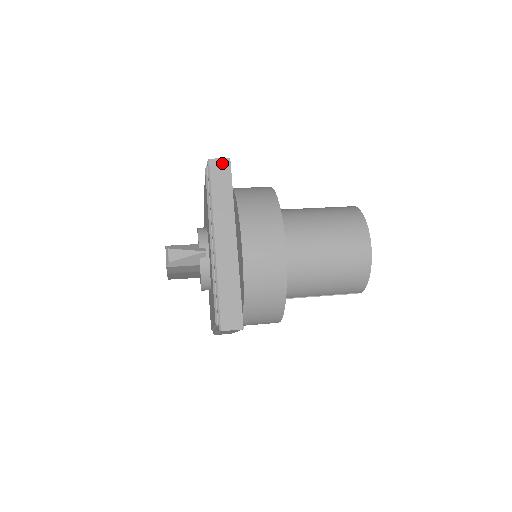
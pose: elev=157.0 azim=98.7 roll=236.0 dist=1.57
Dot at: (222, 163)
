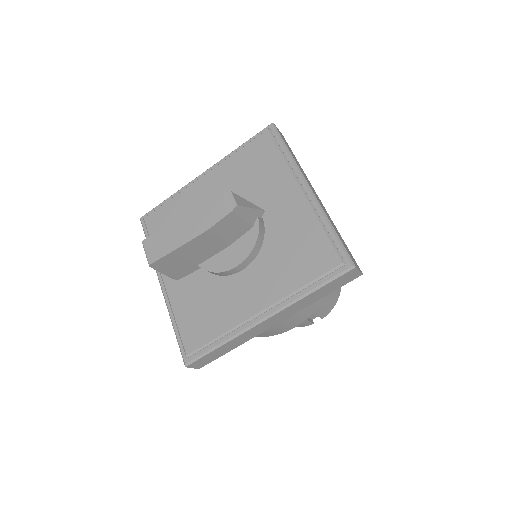
Dot at: (281, 133)
